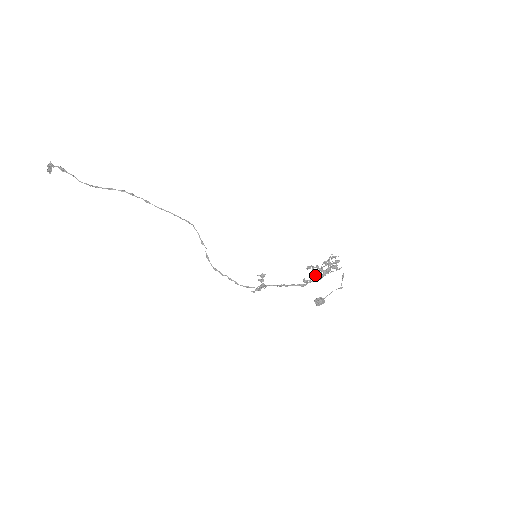
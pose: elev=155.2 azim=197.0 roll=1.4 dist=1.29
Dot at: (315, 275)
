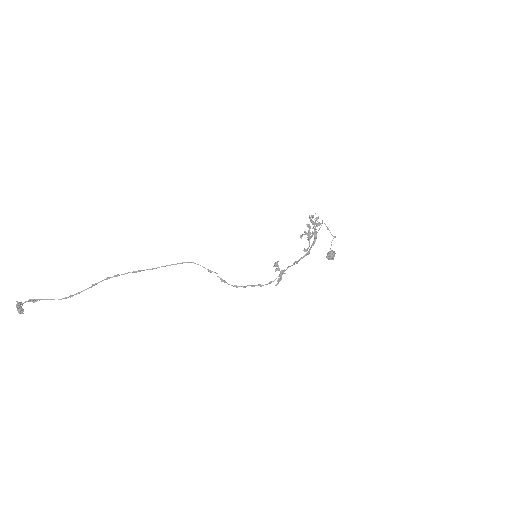
Dot at: (309, 241)
